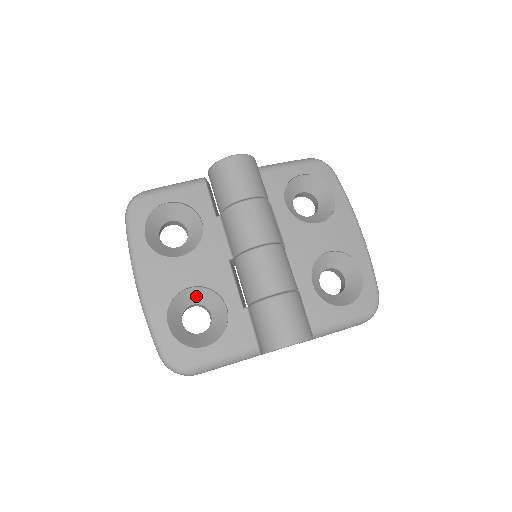
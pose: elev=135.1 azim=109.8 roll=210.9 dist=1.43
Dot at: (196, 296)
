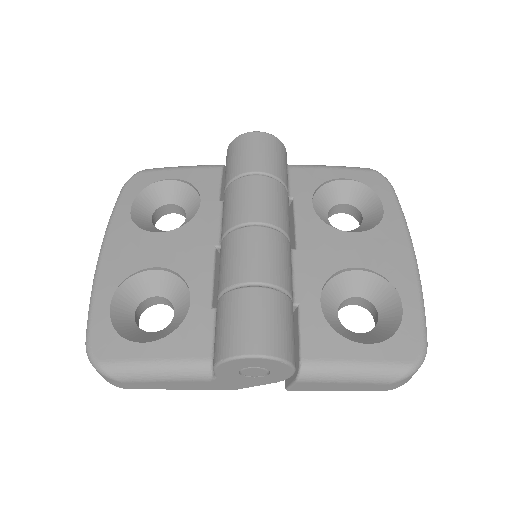
Dot at: (162, 284)
